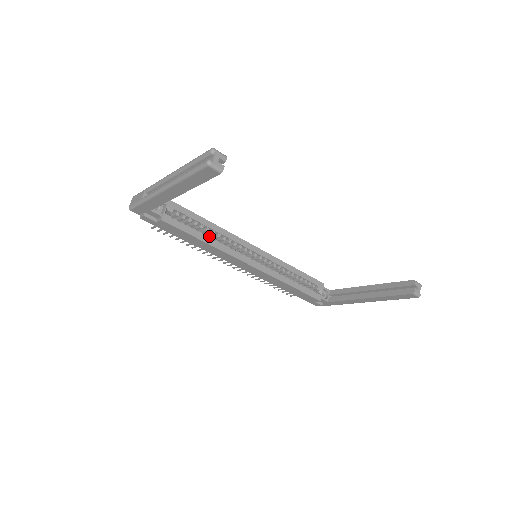
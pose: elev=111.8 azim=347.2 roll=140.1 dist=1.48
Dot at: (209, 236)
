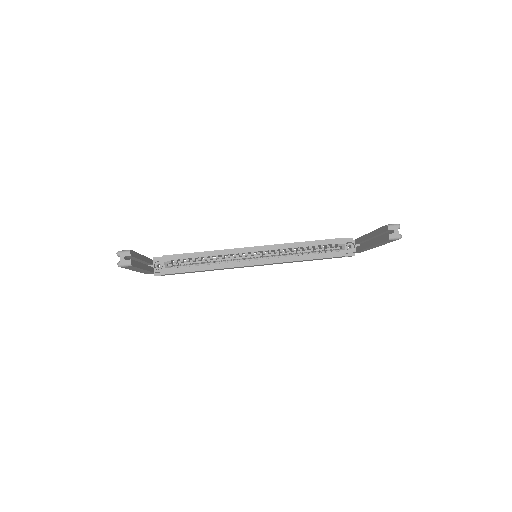
Dot at: (210, 262)
